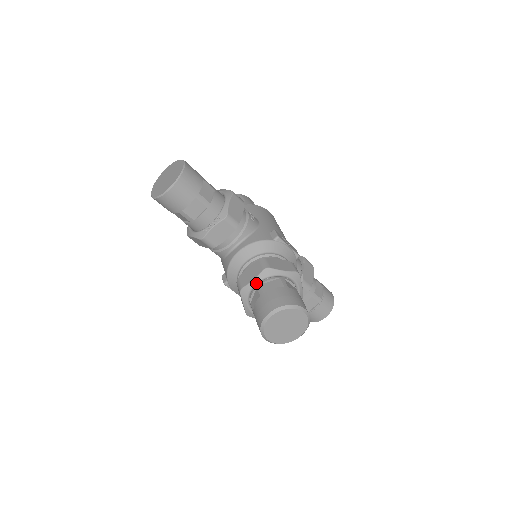
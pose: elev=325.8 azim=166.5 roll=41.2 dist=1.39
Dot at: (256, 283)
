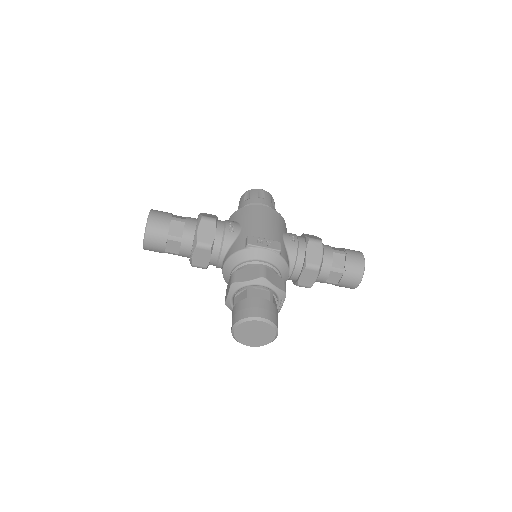
Dot at: (231, 297)
